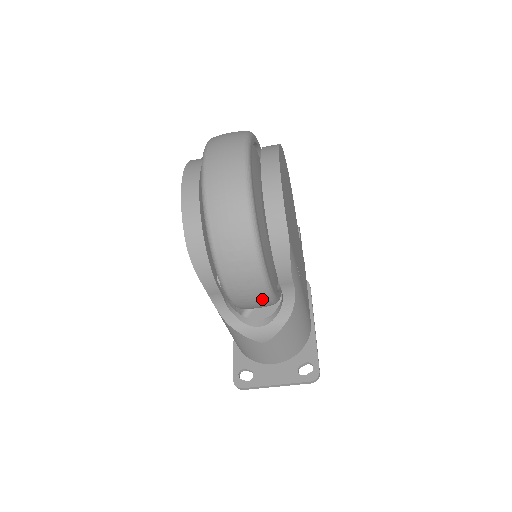
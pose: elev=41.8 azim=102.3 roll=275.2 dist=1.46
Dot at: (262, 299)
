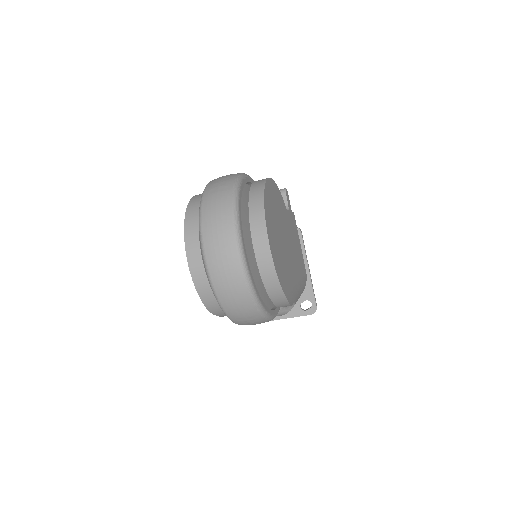
Dot at: occluded
